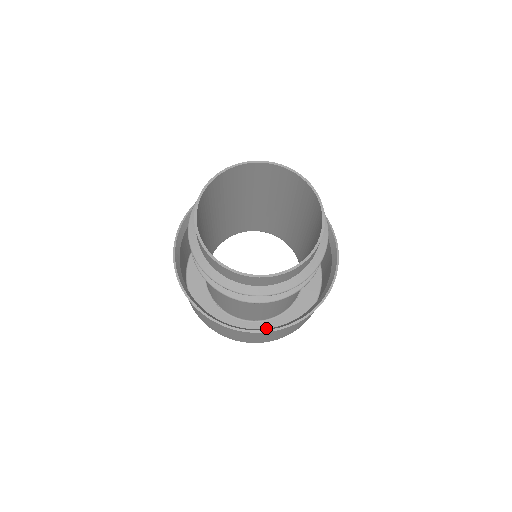
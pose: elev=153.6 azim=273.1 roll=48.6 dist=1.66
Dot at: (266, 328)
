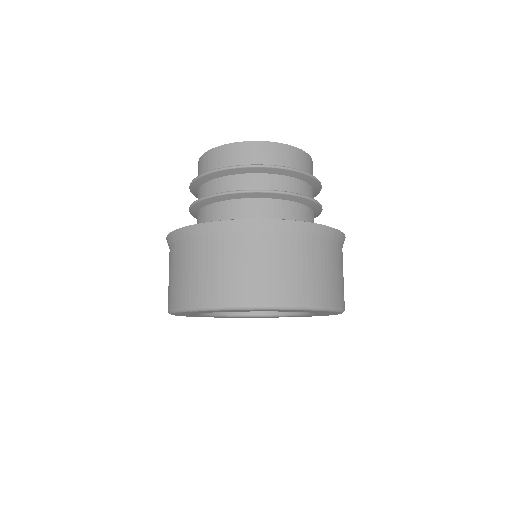
Dot at: occluded
